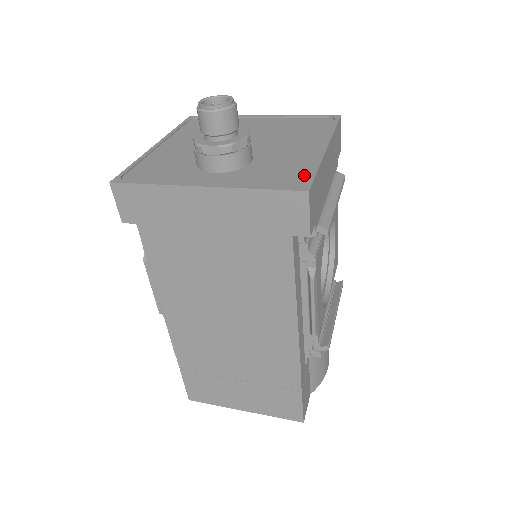
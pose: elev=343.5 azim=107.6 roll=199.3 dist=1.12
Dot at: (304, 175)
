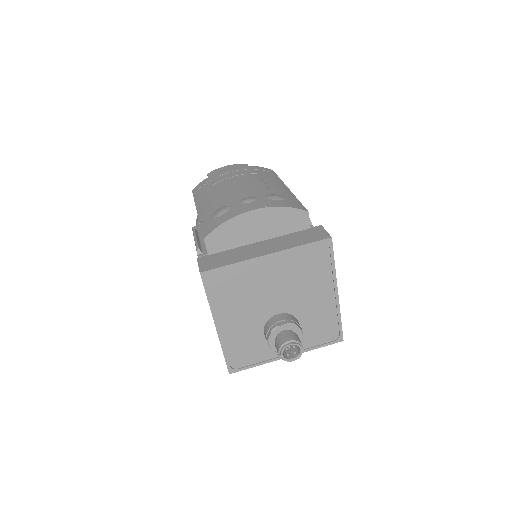
Dot at: (335, 327)
